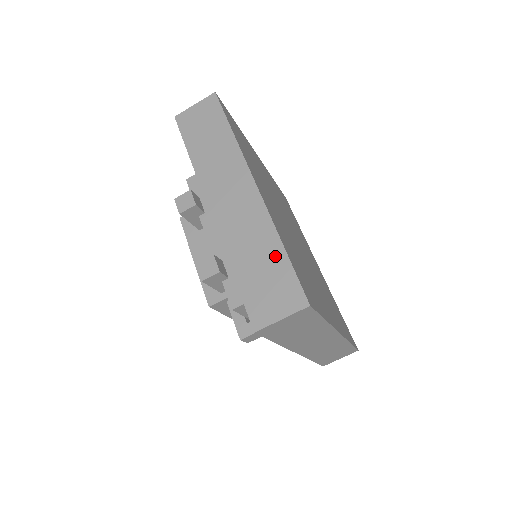
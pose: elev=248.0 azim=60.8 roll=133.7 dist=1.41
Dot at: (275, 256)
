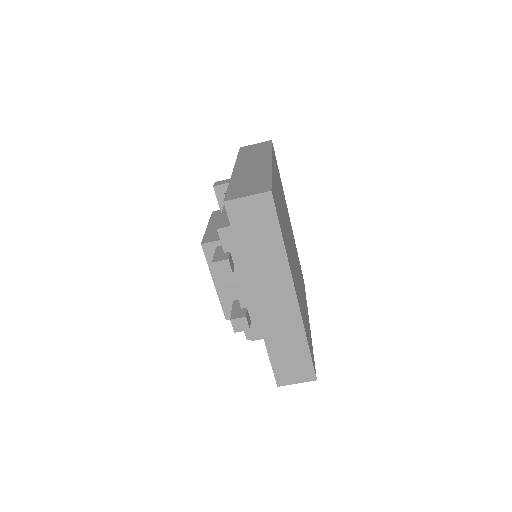
Dot at: (301, 349)
